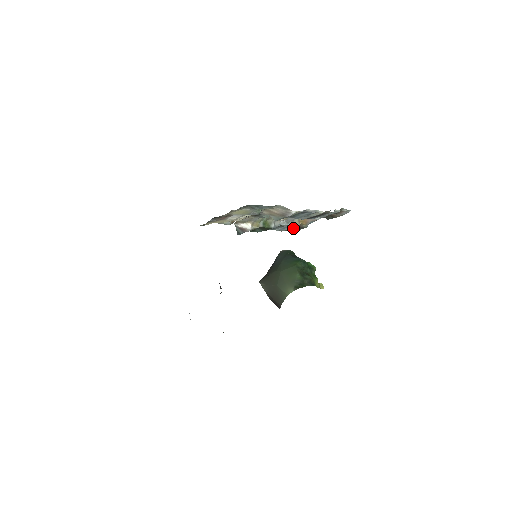
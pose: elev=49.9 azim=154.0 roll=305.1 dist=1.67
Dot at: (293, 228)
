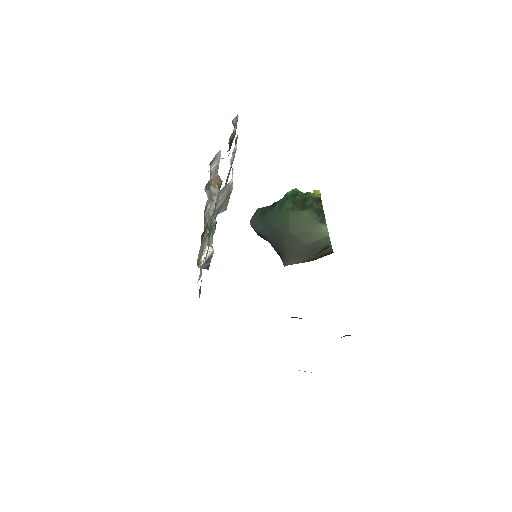
Dot at: occluded
